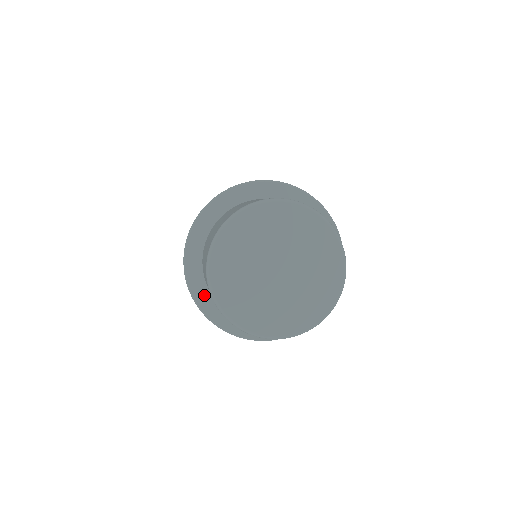
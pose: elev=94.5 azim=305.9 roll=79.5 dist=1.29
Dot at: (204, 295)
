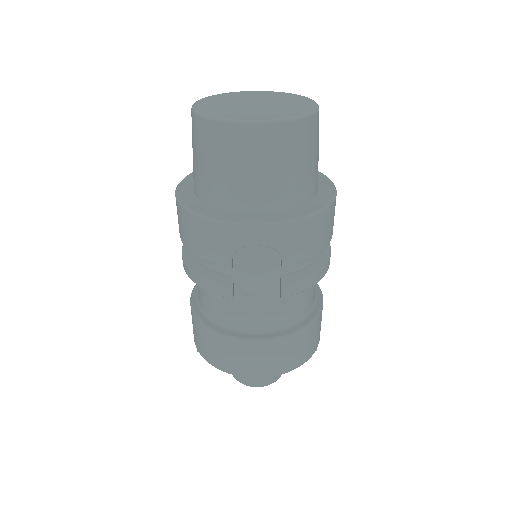
Dot at: (189, 184)
